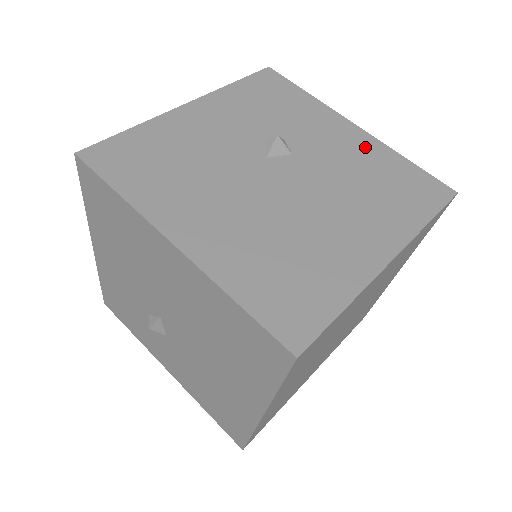
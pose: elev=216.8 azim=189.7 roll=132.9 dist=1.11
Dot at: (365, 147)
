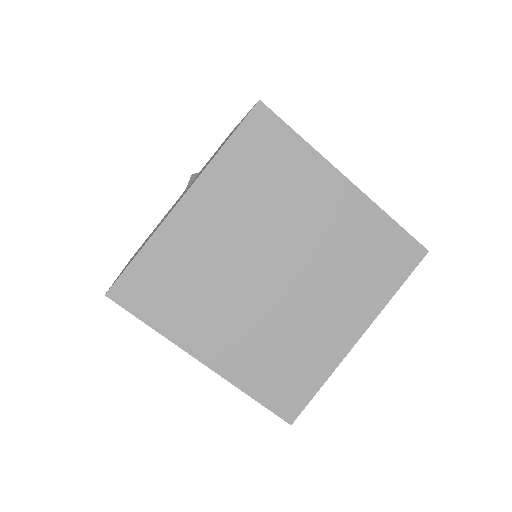
Dot at: occluded
